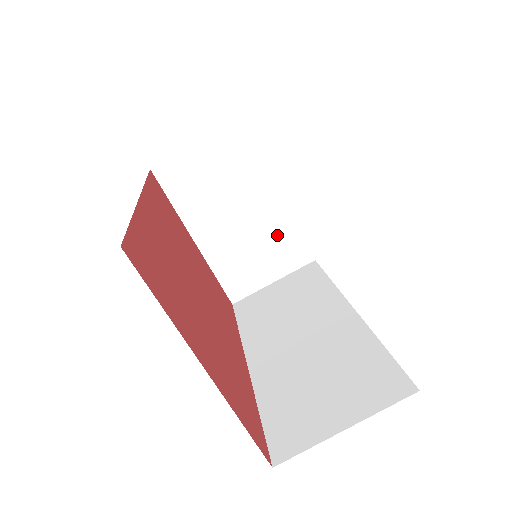
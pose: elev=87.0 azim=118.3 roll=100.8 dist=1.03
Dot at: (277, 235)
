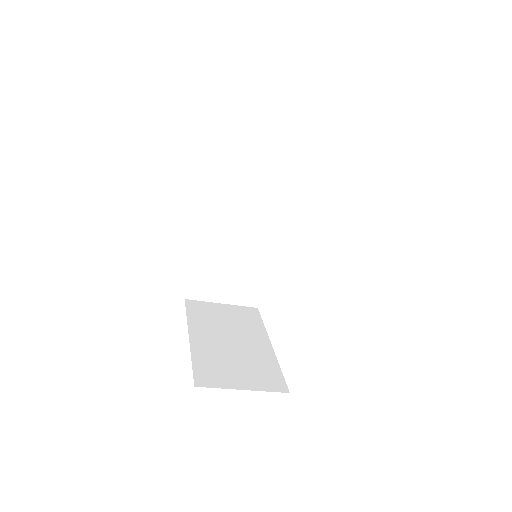
Dot at: occluded
